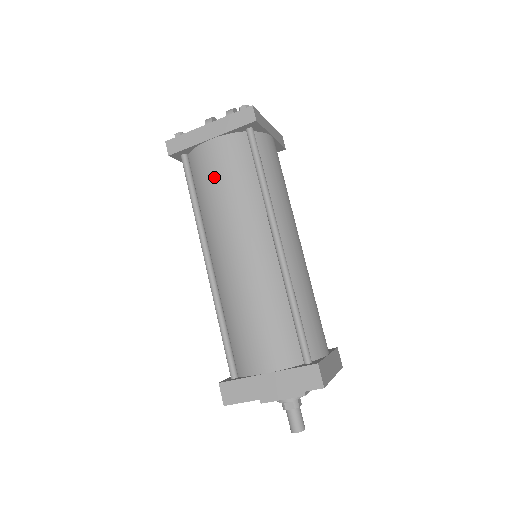
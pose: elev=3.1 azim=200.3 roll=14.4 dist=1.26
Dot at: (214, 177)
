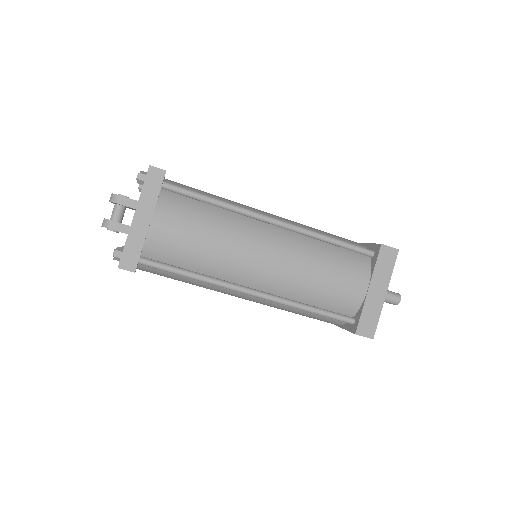
Dot at: (188, 240)
